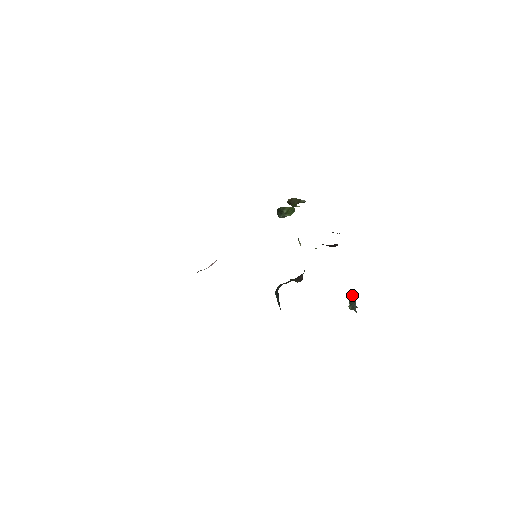
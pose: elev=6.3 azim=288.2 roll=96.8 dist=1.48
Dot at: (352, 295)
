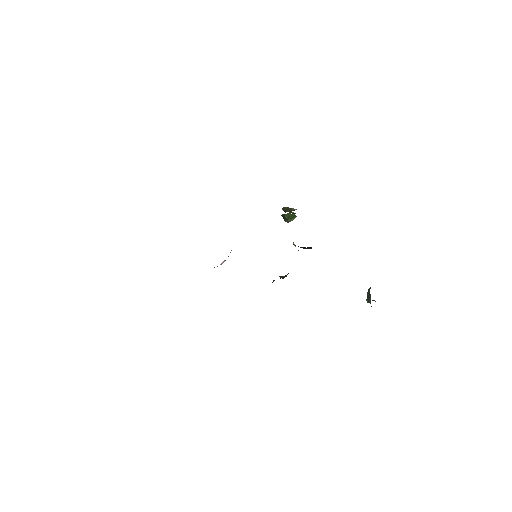
Dot at: (368, 290)
